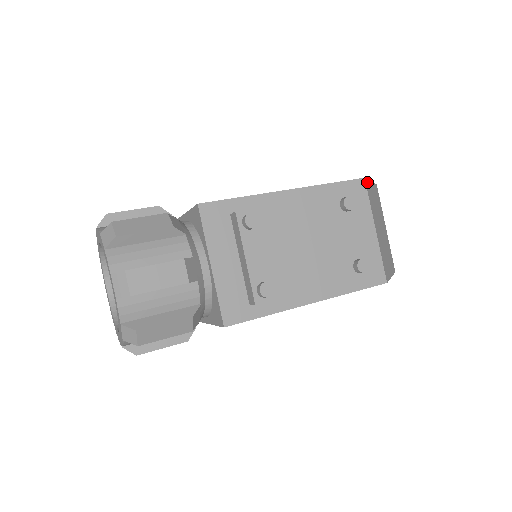
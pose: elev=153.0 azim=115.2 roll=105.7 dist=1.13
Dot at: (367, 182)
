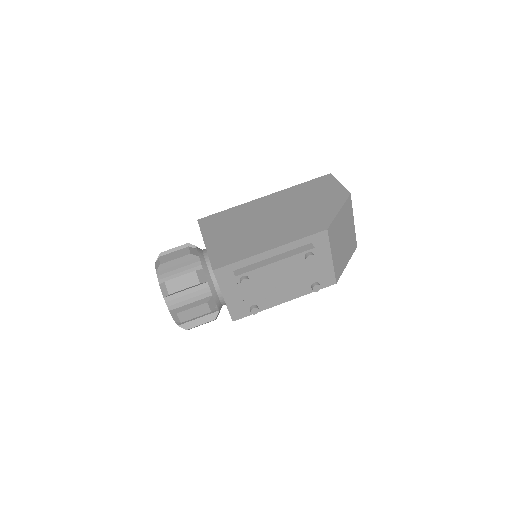
Dot at: (331, 225)
